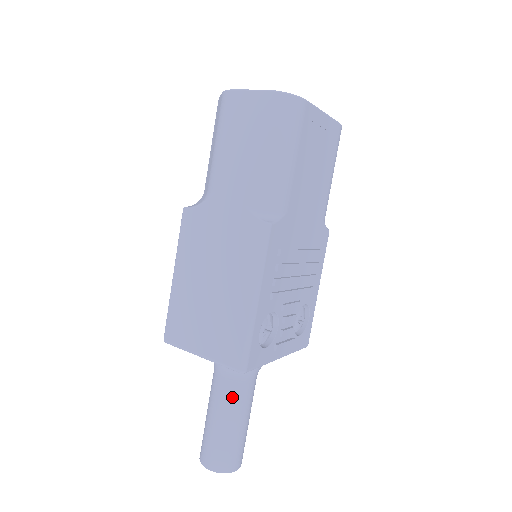
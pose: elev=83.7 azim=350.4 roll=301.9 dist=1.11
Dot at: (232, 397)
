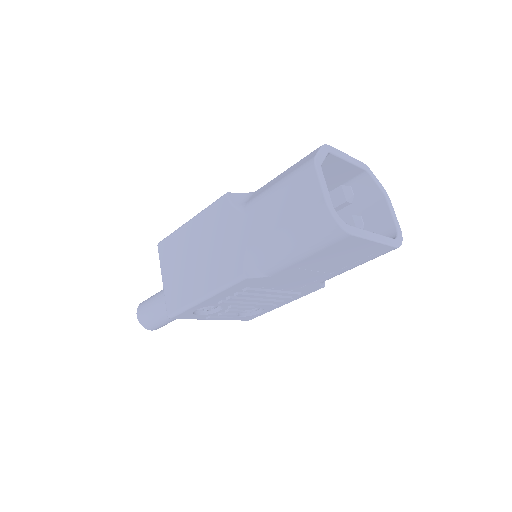
Dot at: occluded
